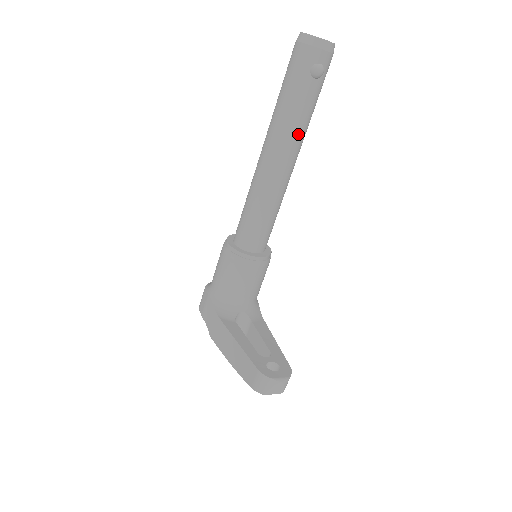
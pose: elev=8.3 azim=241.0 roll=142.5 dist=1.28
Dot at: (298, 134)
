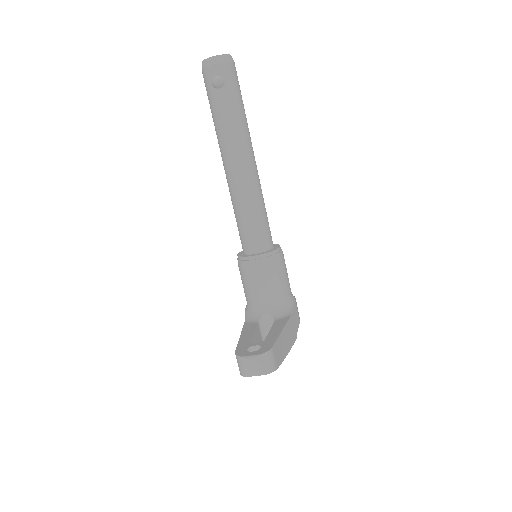
Dot at: (232, 137)
